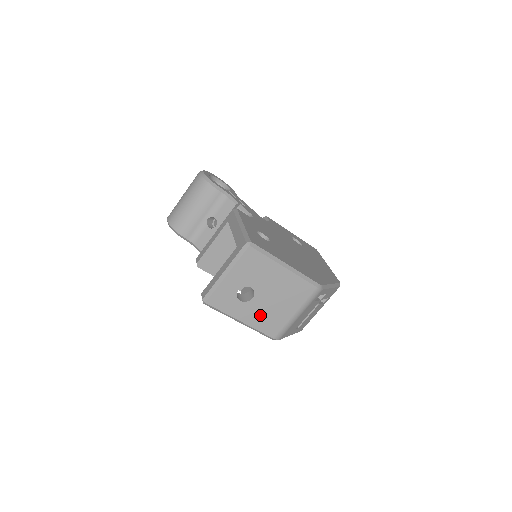
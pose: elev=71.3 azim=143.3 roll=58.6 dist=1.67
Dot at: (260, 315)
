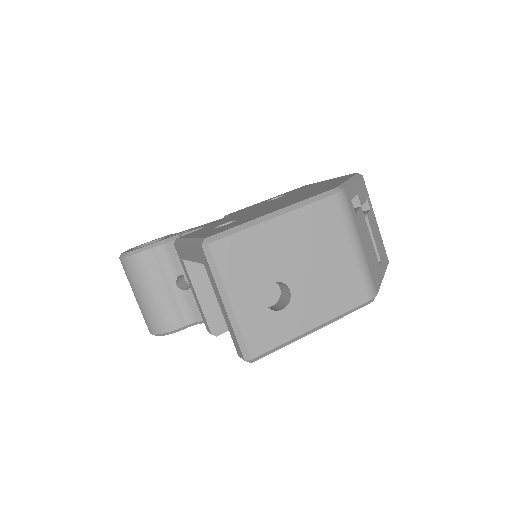
Dot at: (322, 297)
